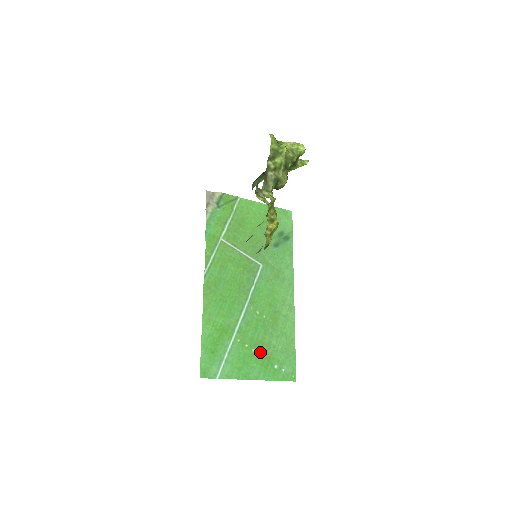
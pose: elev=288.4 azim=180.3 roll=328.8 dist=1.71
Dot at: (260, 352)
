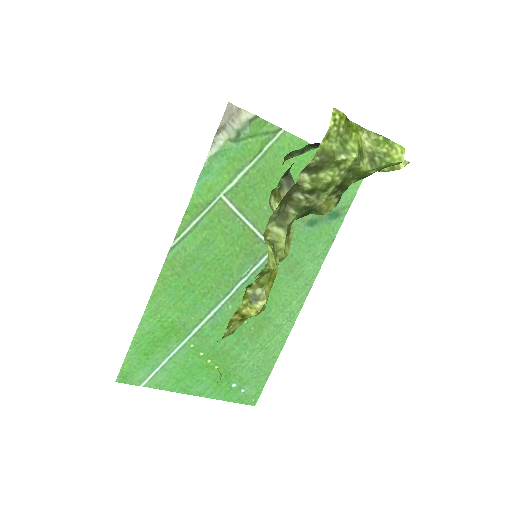
Dot at: (218, 365)
